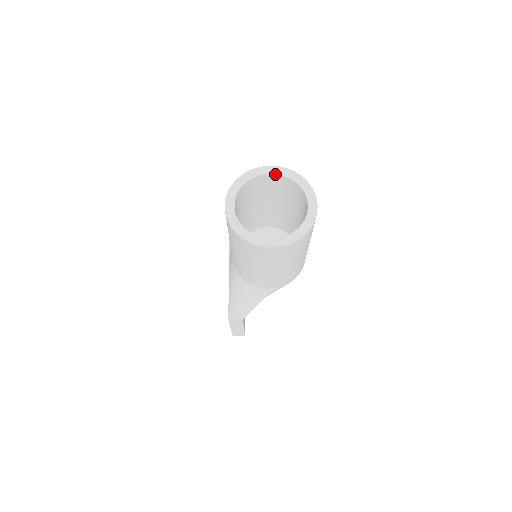
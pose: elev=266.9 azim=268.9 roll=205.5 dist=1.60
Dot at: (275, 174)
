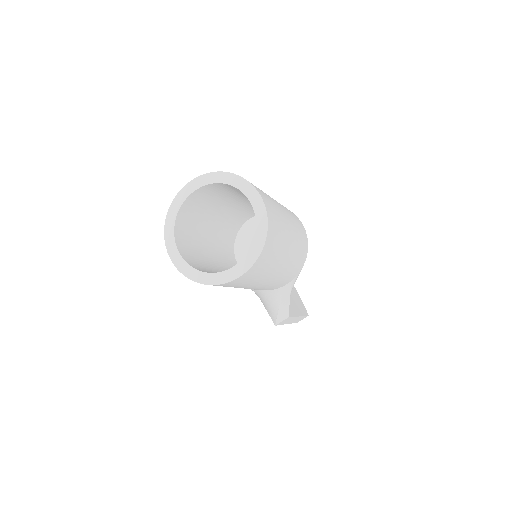
Dot at: (199, 188)
